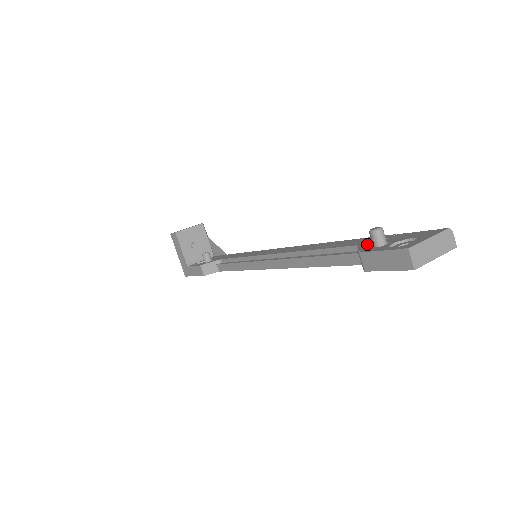
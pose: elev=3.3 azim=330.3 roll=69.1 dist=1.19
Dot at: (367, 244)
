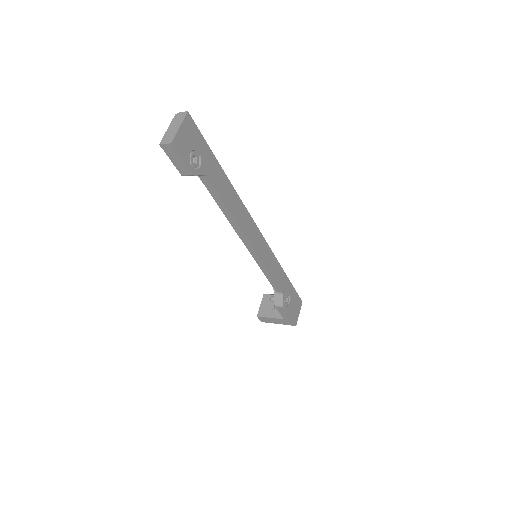
Dot at: occluded
